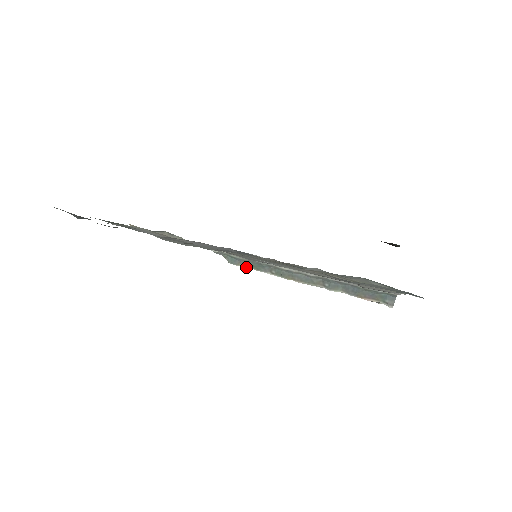
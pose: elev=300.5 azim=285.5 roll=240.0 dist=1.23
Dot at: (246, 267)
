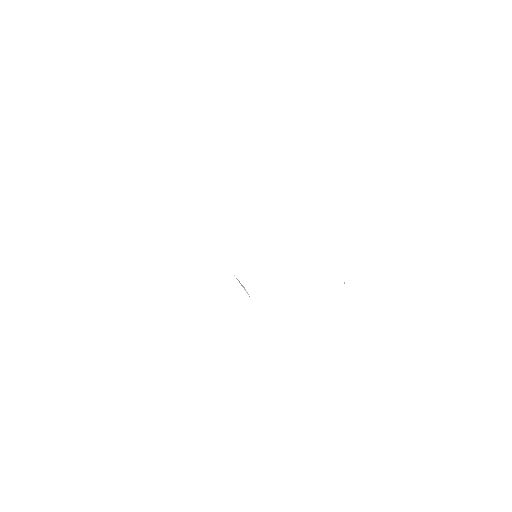
Dot at: occluded
